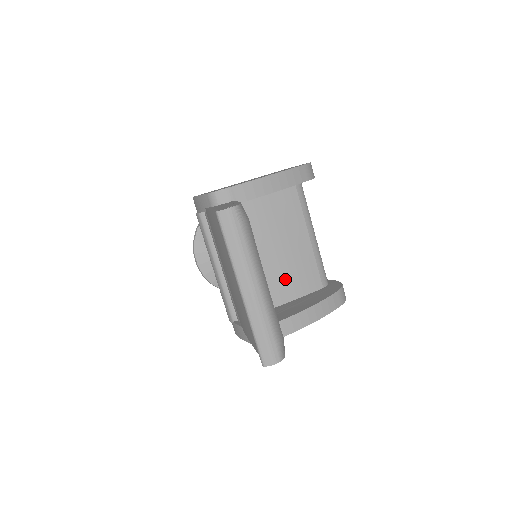
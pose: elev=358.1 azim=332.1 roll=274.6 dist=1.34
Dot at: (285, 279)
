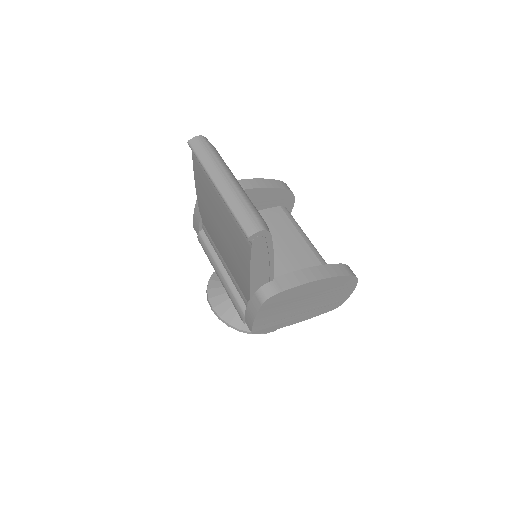
Dot at: (289, 271)
